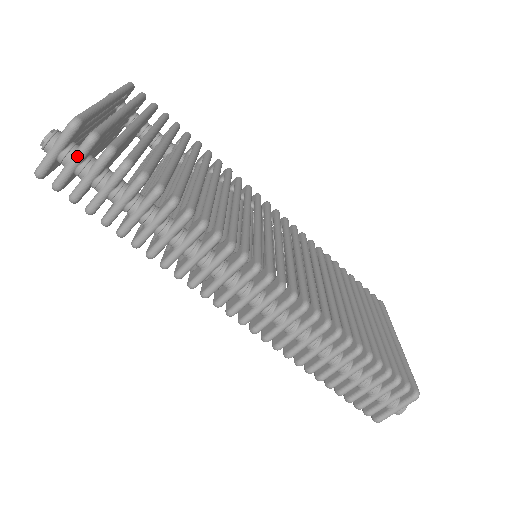
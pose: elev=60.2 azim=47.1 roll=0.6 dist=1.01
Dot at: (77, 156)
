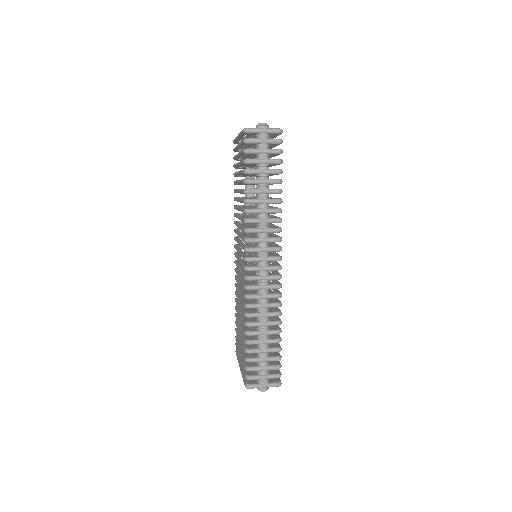
Dot at: (269, 140)
